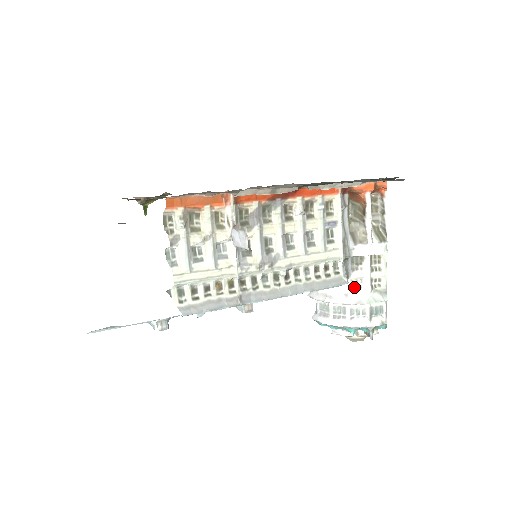
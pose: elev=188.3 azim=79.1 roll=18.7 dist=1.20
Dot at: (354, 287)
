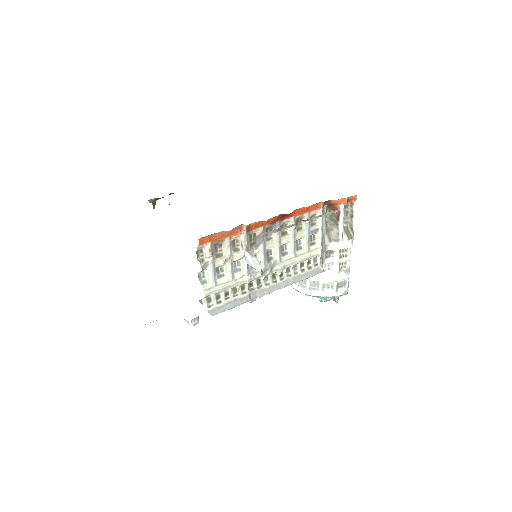
Dot at: (326, 269)
